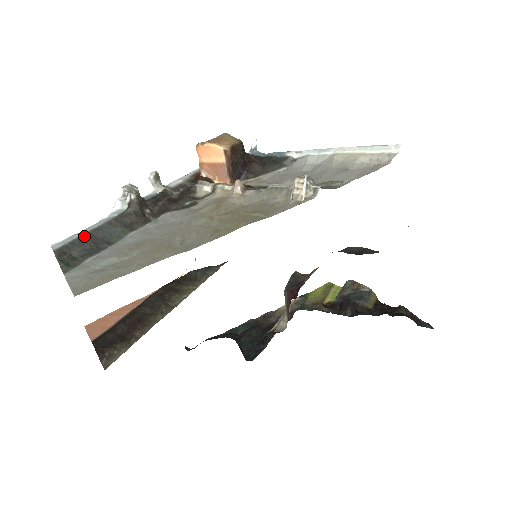
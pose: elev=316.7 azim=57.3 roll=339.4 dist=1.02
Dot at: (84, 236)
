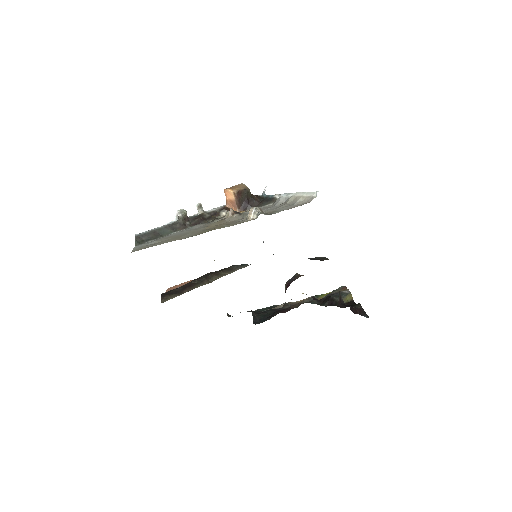
Dot at: (151, 231)
